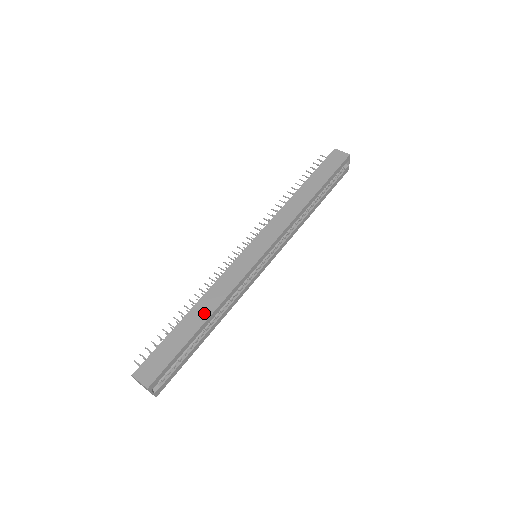
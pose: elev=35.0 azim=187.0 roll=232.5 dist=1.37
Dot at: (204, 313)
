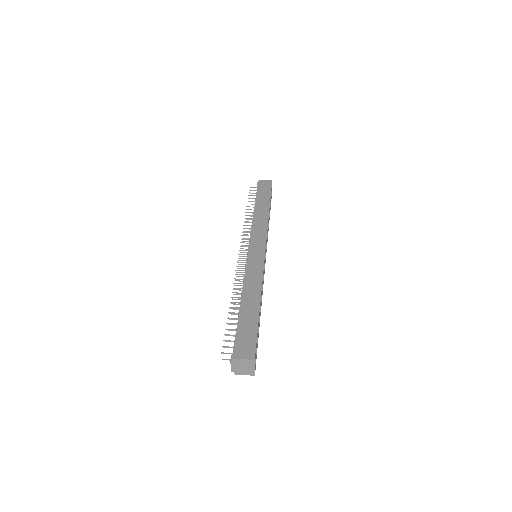
Dot at: (254, 297)
